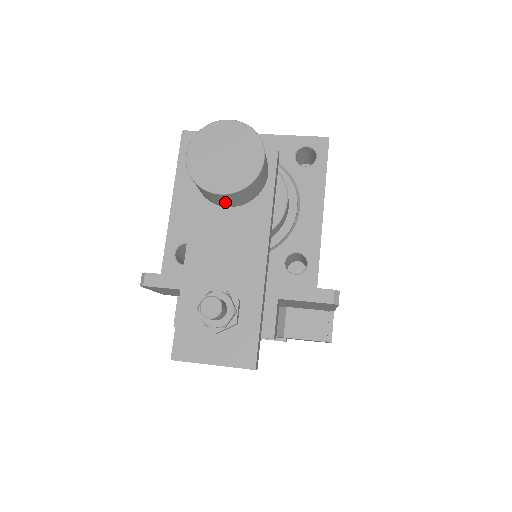
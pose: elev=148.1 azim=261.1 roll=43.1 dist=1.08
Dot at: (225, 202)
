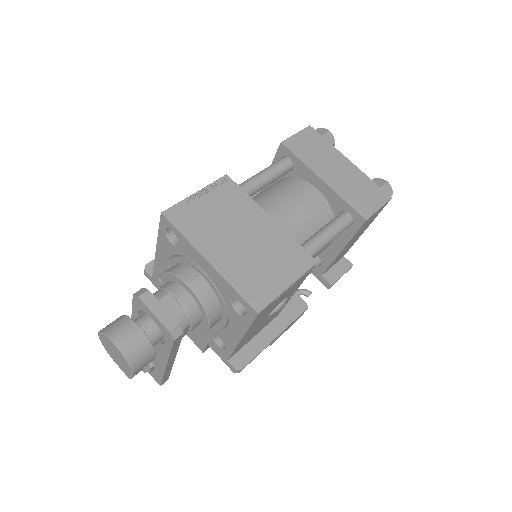
Dot at: occluded
